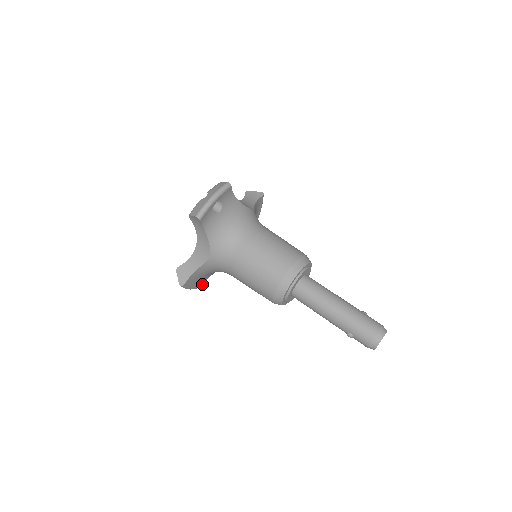
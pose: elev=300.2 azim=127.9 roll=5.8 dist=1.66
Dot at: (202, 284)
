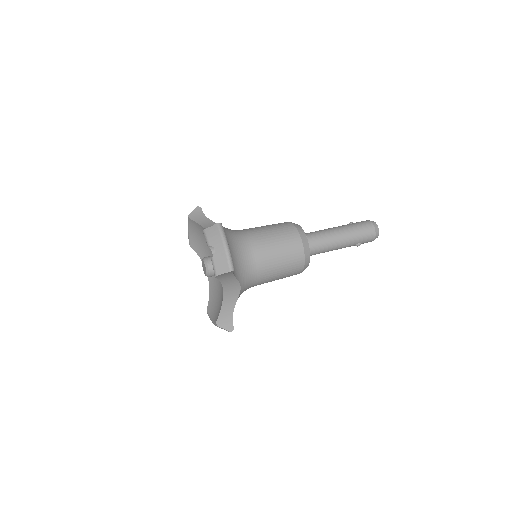
Dot at: occluded
